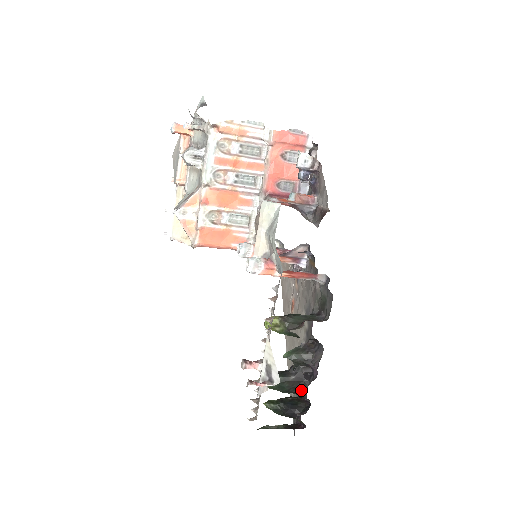
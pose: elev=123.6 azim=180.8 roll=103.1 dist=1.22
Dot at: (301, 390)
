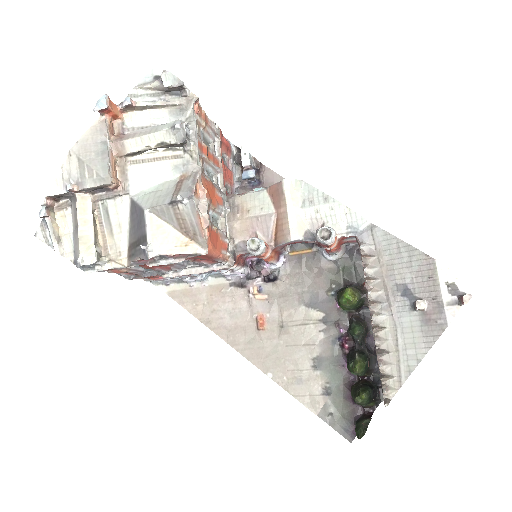
Dot at: (371, 363)
